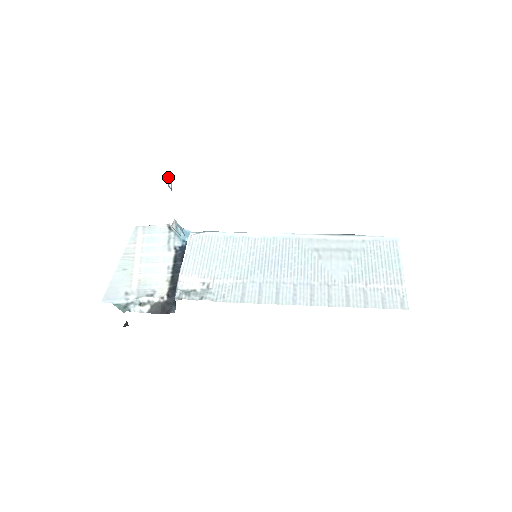
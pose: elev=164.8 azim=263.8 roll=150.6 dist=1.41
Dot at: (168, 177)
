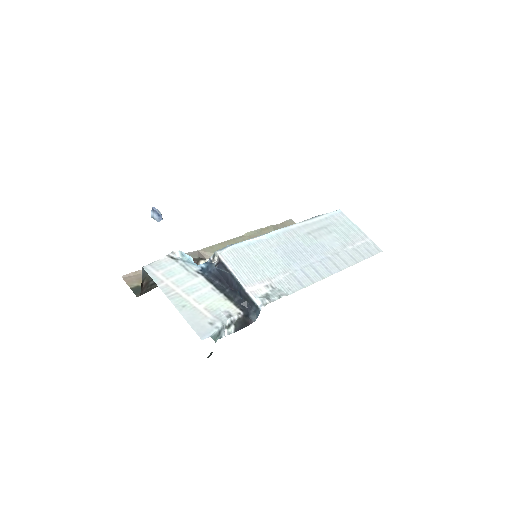
Dot at: (156, 209)
